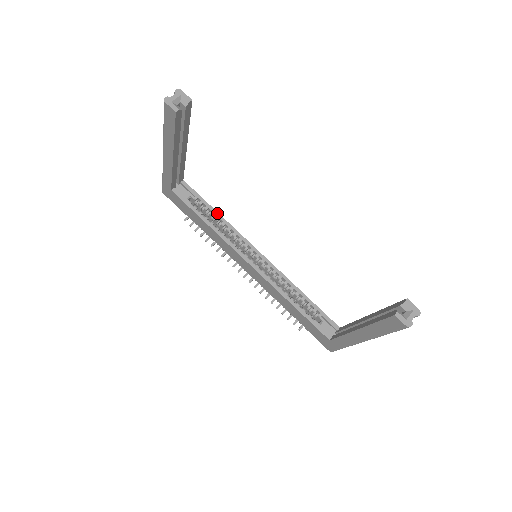
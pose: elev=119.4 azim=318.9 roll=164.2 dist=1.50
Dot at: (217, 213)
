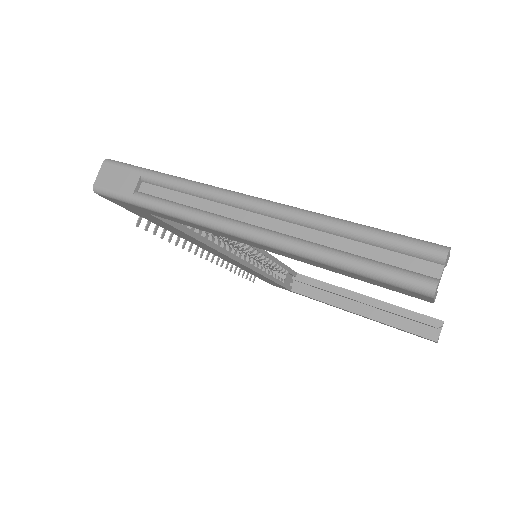
Dot at: occluded
